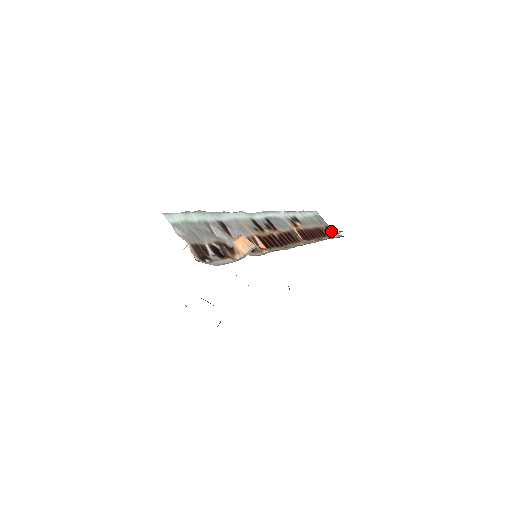
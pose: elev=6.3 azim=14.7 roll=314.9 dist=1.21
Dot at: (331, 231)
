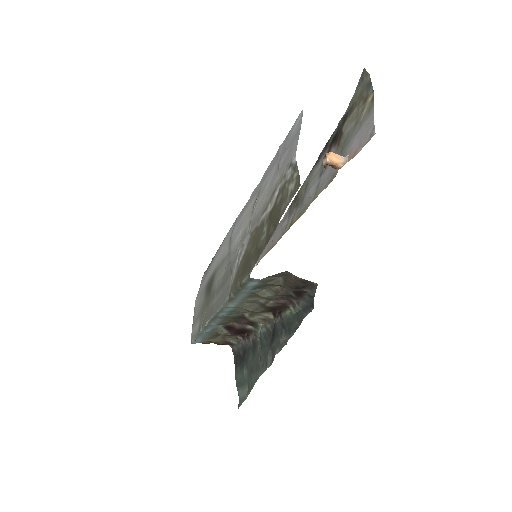
Dot at: occluded
